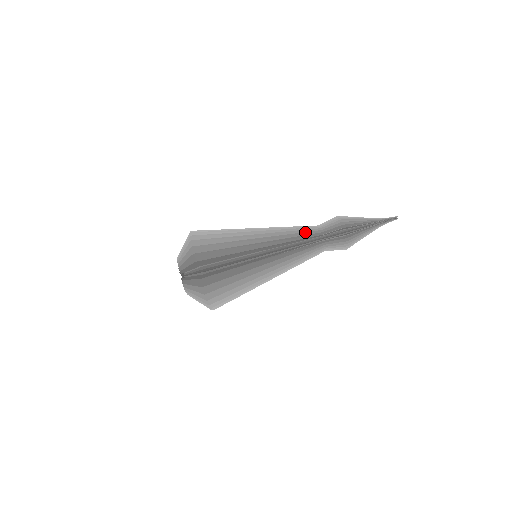
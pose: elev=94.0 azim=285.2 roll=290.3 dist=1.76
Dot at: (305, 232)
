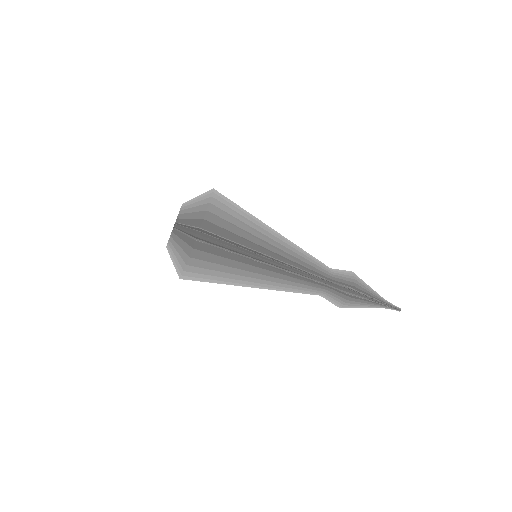
Dot at: occluded
